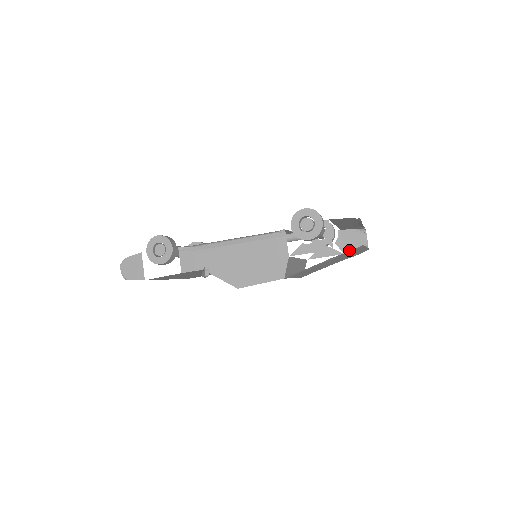
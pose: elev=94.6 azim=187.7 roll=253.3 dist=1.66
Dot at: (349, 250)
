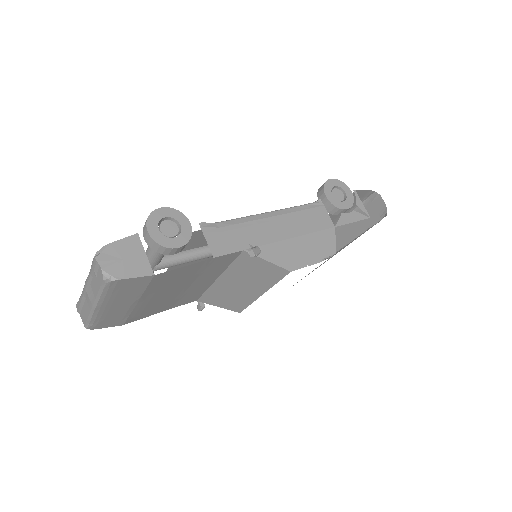
Dot at: occluded
